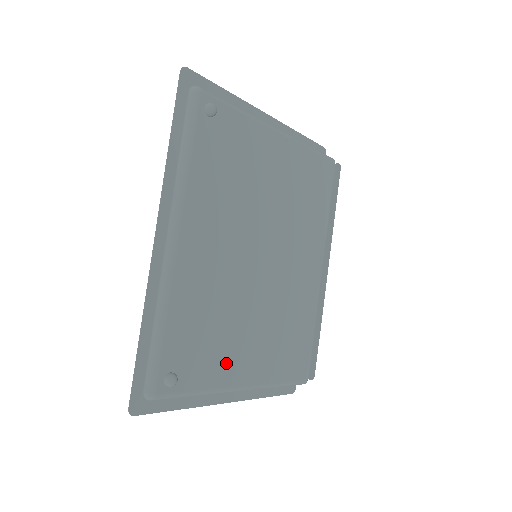
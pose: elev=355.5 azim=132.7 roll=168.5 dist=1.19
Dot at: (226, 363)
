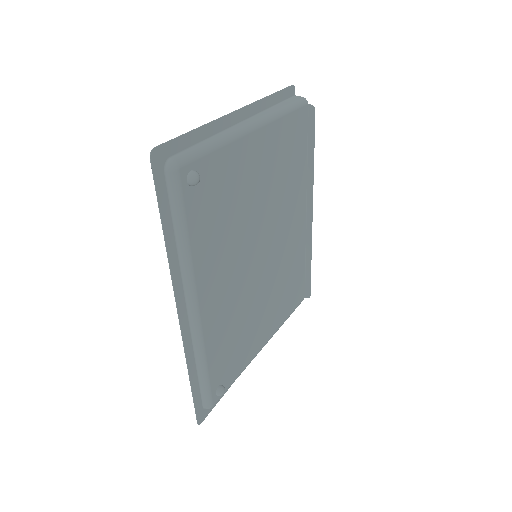
Dot at: (251, 345)
